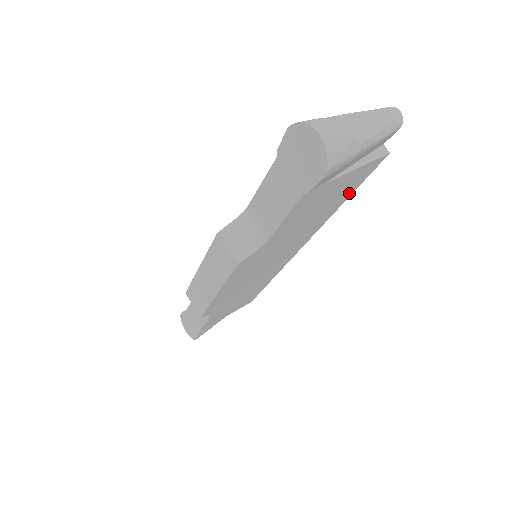
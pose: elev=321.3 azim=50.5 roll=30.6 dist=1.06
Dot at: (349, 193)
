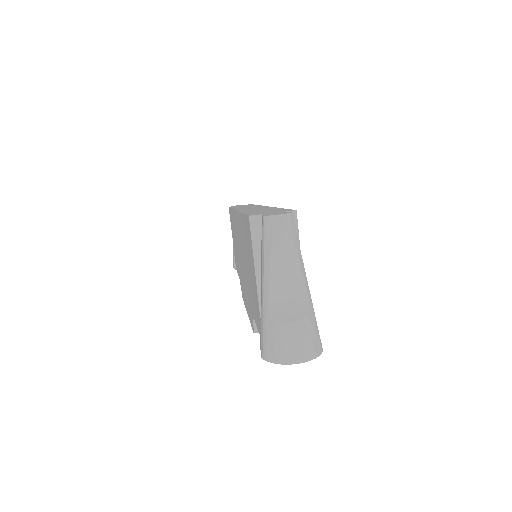
Dot at: occluded
